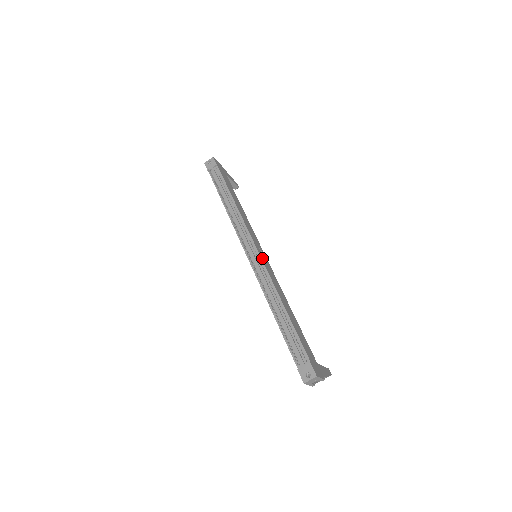
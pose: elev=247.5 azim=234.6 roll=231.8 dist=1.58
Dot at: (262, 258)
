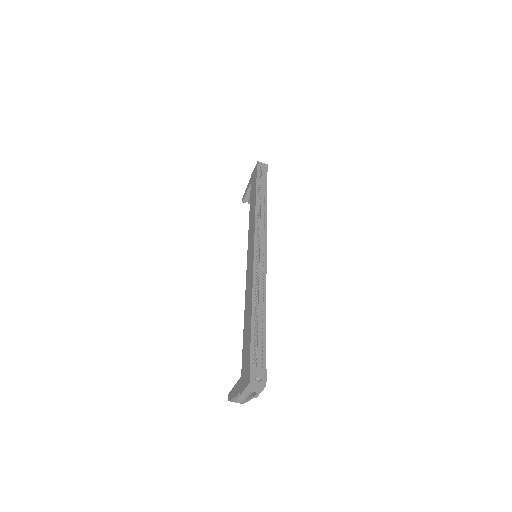
Dot at: (265, 261)
